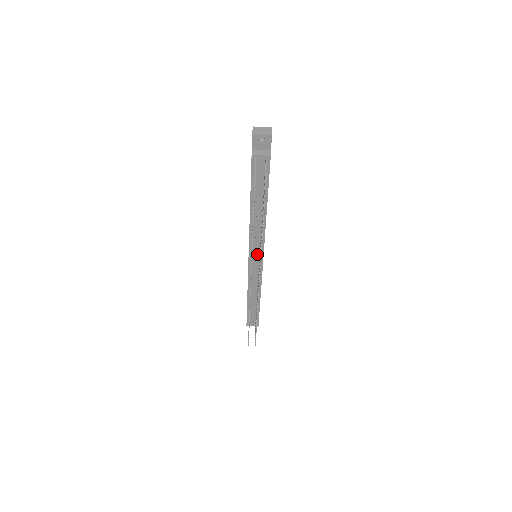
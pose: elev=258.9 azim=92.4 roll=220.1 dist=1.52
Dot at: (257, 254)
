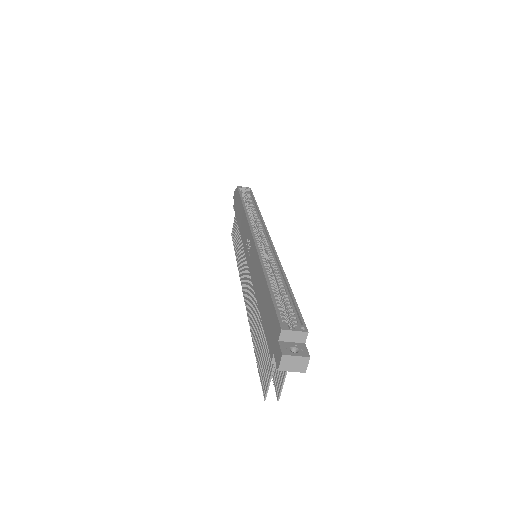
Dot at: occluded
